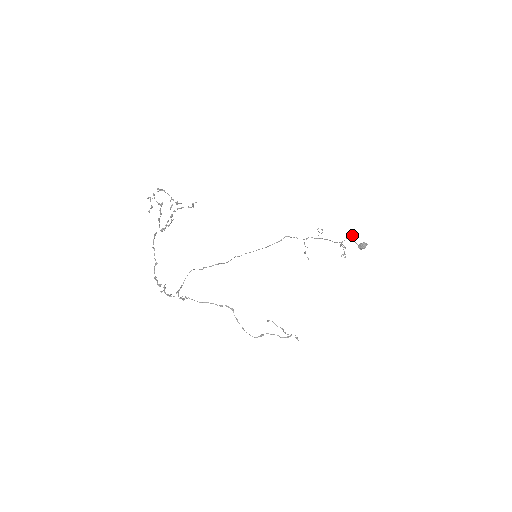
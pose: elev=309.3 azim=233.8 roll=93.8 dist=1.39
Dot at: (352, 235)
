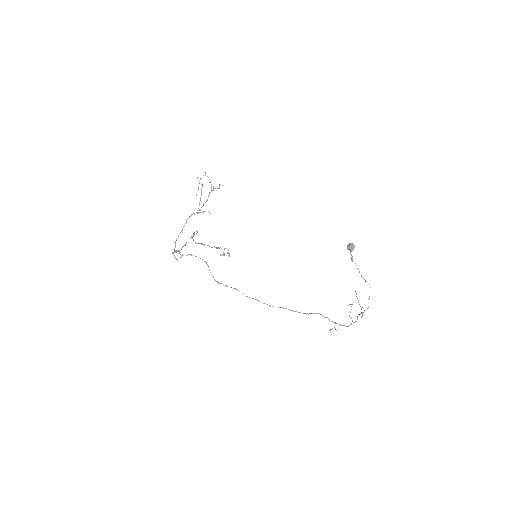
Dot at: (365, 280)
